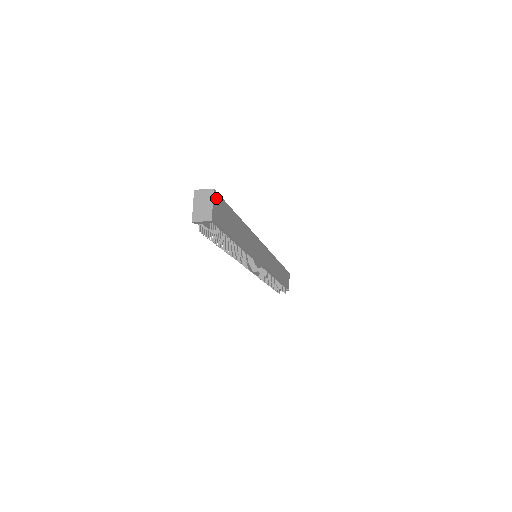
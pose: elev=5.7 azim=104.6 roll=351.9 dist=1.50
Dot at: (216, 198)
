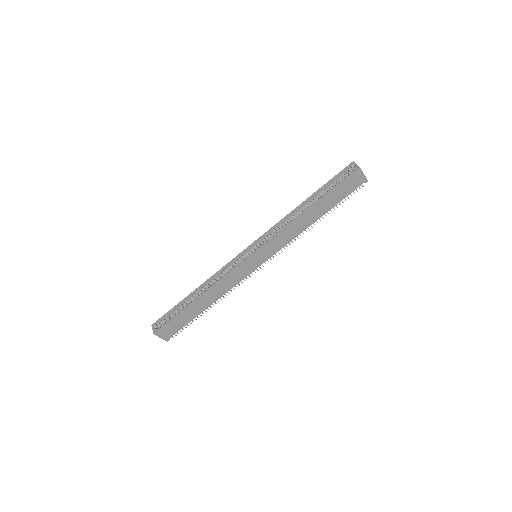
Dot at: (160, 332)
